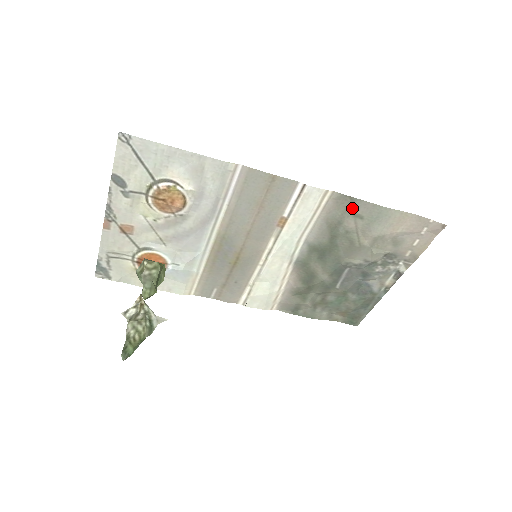
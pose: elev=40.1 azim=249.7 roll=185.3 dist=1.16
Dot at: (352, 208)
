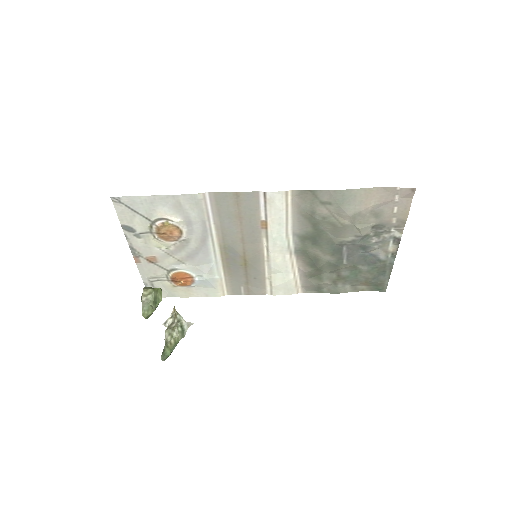
Dot at: (317, 198)
